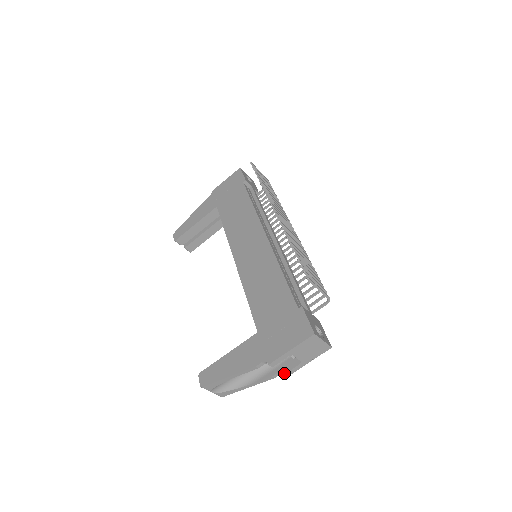
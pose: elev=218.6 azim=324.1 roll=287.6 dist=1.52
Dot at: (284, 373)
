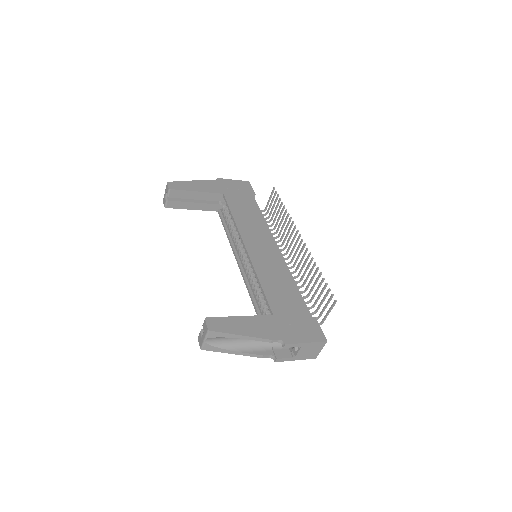
Dot at: (277, 358)
